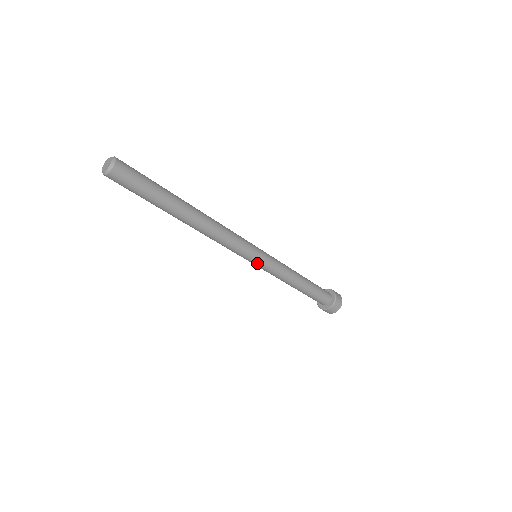
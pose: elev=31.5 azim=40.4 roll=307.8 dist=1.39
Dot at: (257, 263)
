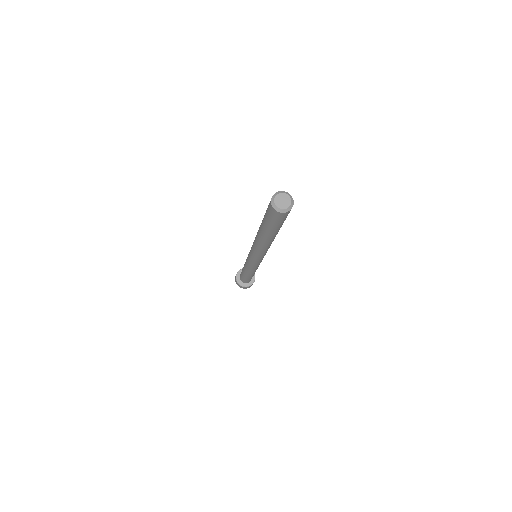
Dot at: (253, 263)
